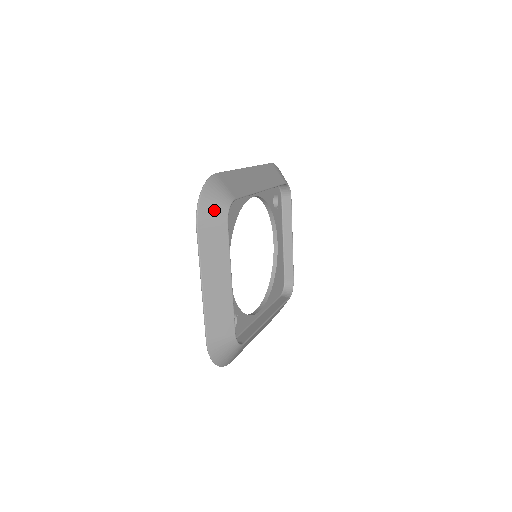
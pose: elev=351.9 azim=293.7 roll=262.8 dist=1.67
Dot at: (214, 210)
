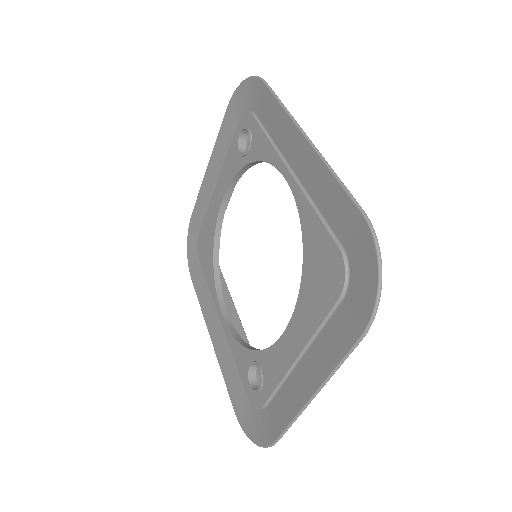
Dot at: occluded
